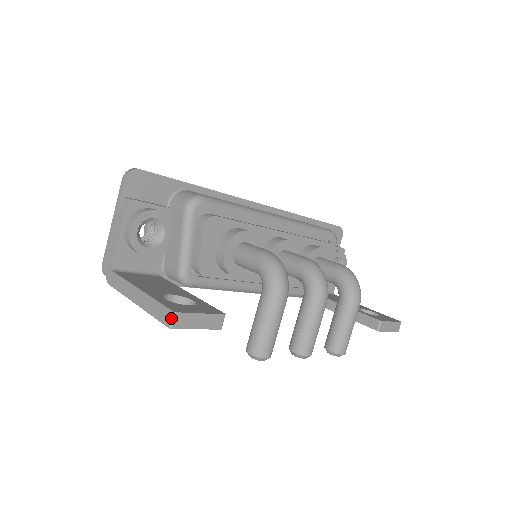
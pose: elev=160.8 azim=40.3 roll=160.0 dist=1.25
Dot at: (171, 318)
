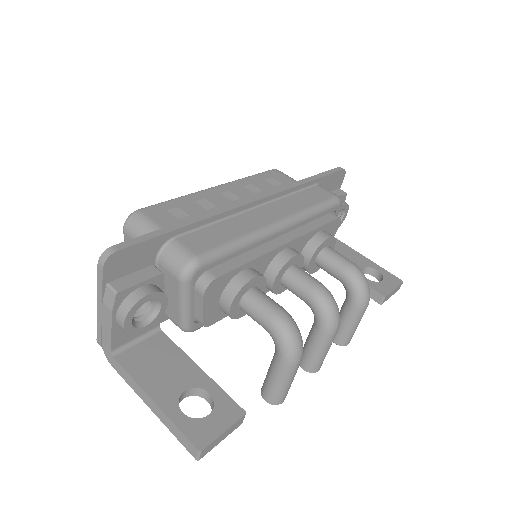
Dot at: (197, 455)
